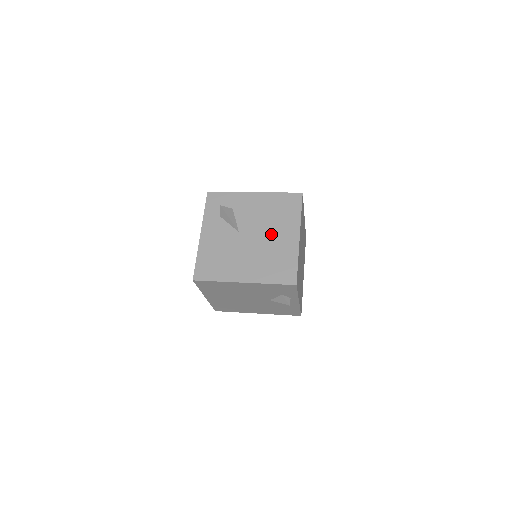
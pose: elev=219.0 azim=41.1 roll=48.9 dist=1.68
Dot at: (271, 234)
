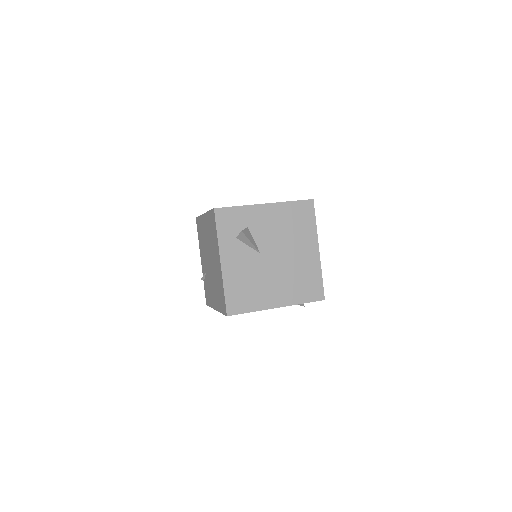
Dot at: (293, 251)
